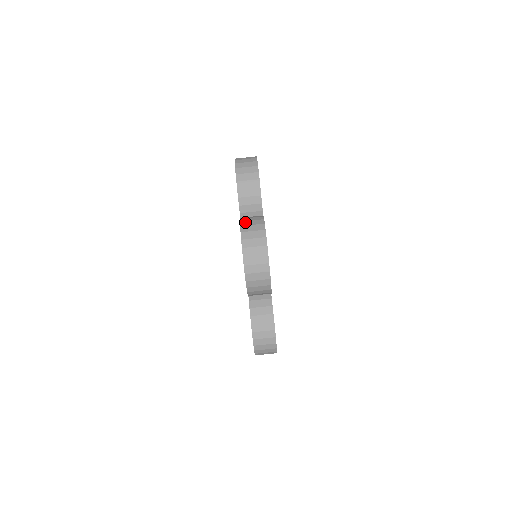
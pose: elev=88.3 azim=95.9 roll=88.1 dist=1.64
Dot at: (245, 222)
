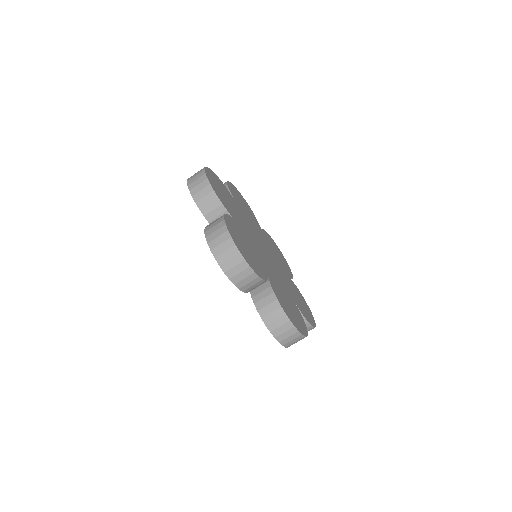
Dot at: (208, 227)
